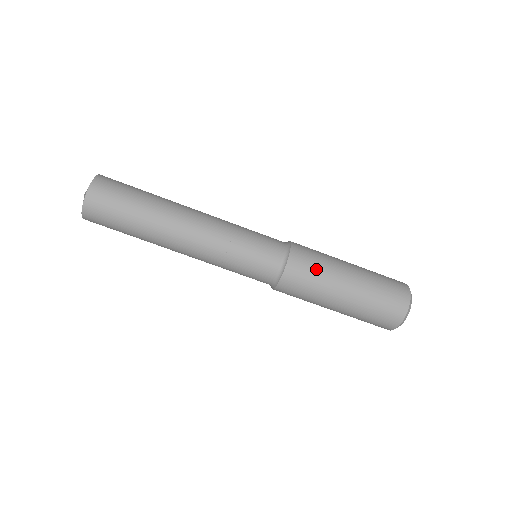
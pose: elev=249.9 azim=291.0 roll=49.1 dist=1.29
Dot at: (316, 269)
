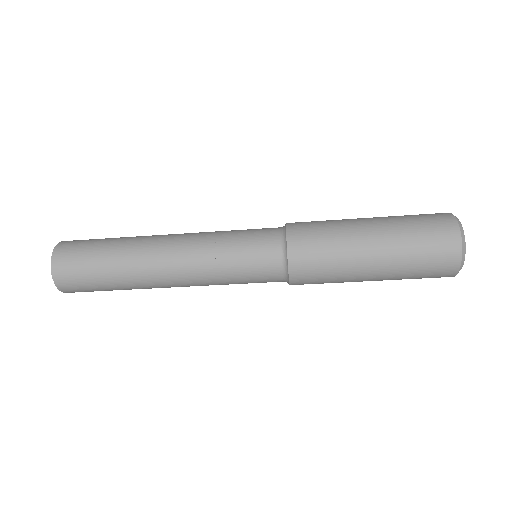
Dot at: (326, 275)
